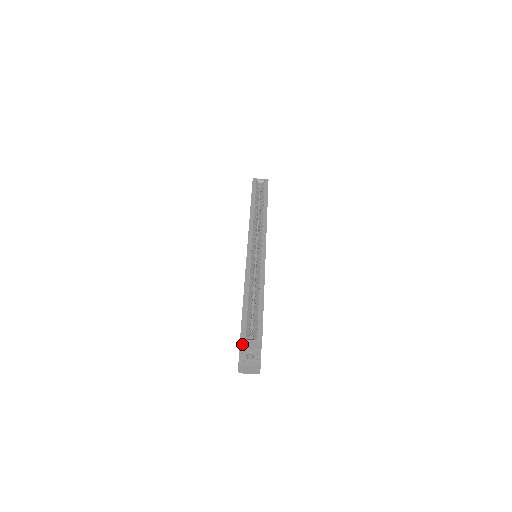
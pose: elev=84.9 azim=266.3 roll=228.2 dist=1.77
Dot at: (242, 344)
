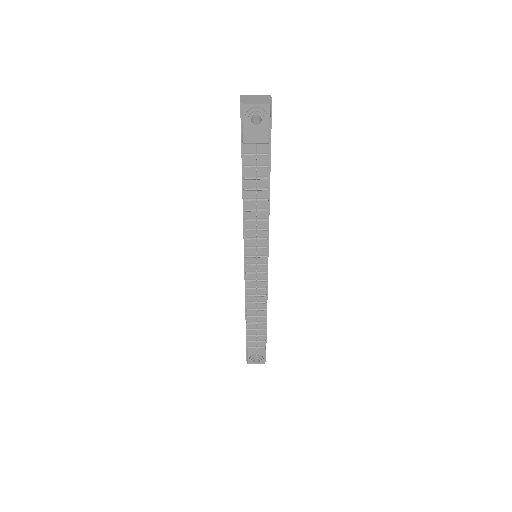
Dot at: occluded
